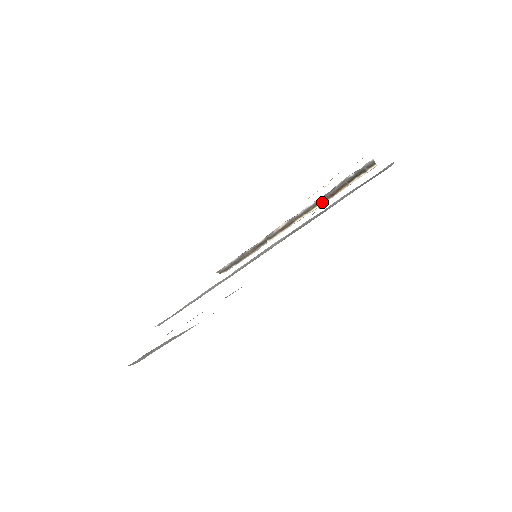
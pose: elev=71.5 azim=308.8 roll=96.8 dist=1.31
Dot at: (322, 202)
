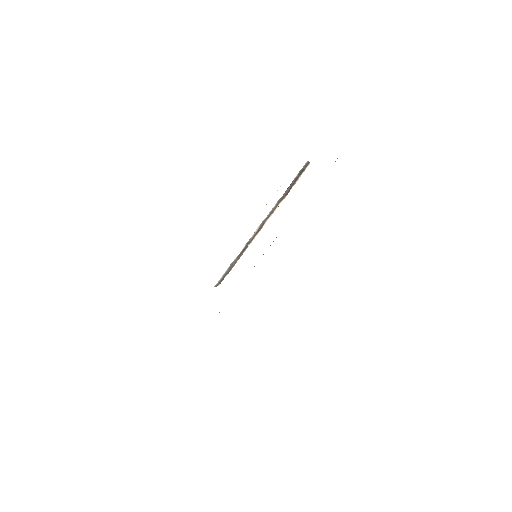
Dot at: (281, 202)
